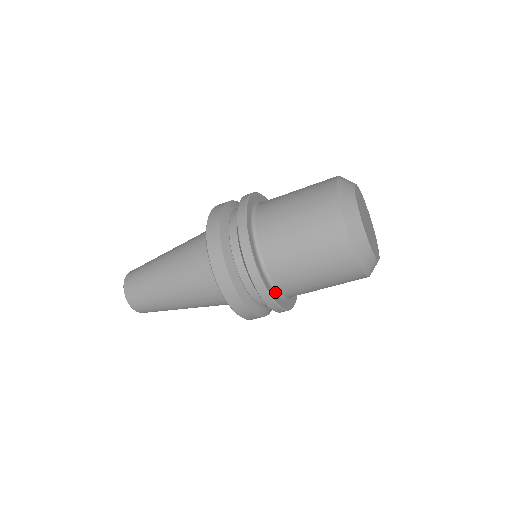
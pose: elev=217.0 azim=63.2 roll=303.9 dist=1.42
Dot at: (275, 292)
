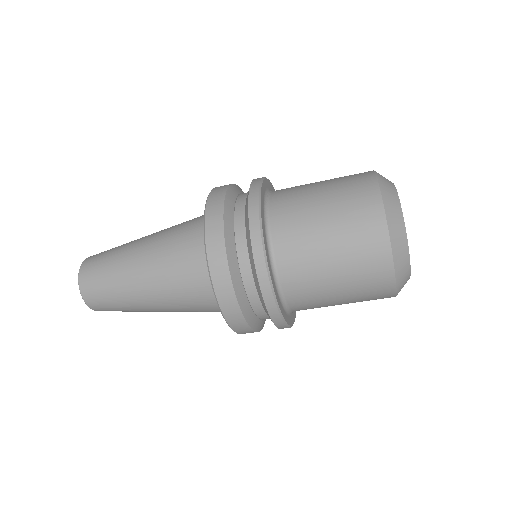
Dot at: (291, 314)
